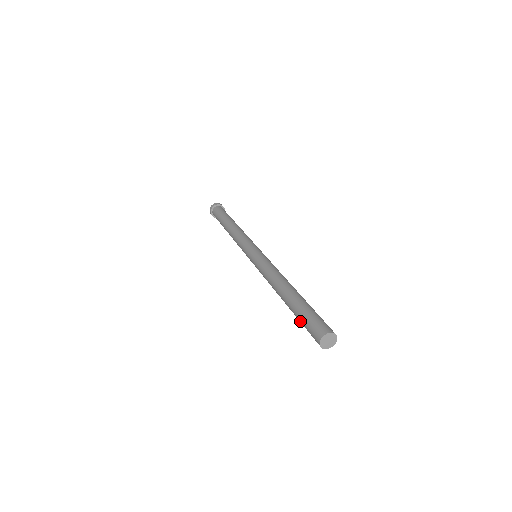
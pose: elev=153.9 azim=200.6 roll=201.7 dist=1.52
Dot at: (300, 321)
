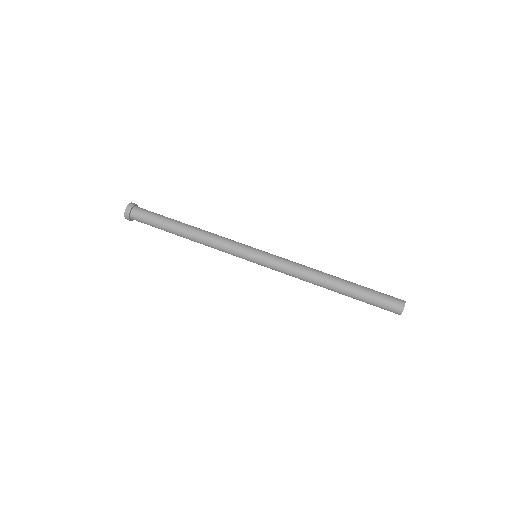
Dot at: (367, 303)
